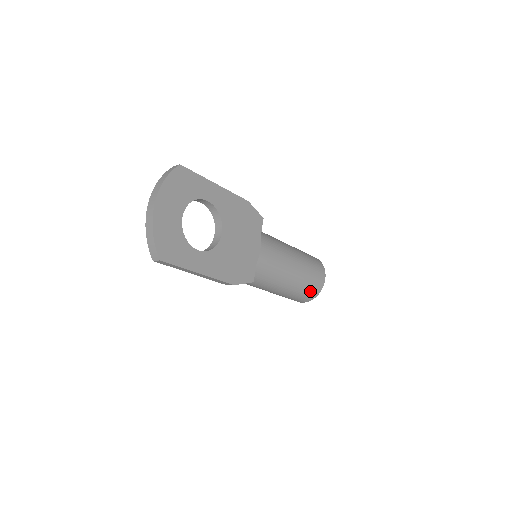
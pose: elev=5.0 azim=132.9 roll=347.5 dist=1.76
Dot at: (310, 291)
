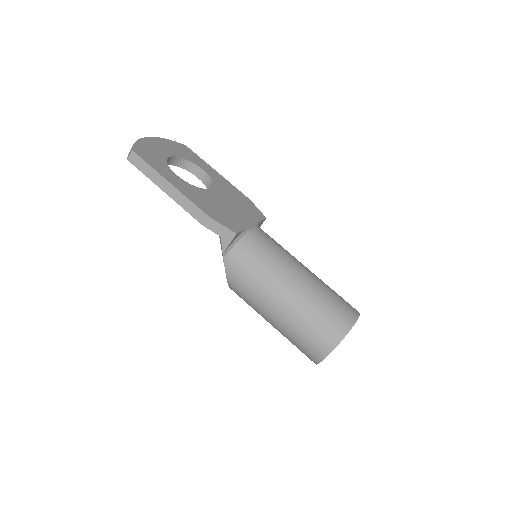
Dot at: (333, 318)
